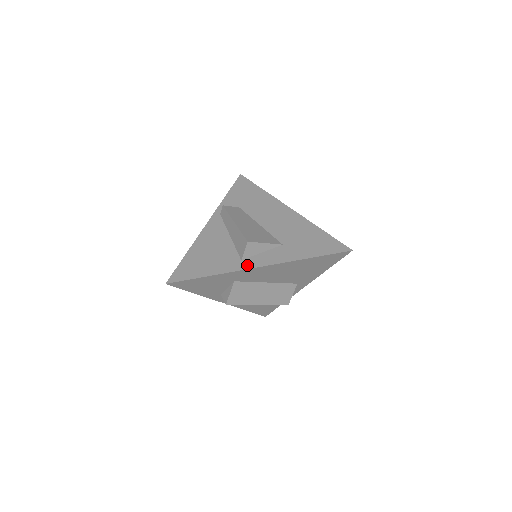
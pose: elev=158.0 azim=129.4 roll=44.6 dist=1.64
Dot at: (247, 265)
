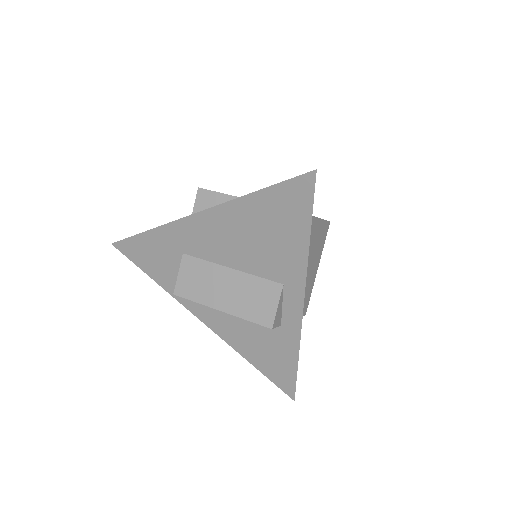
Dot at: occluded
